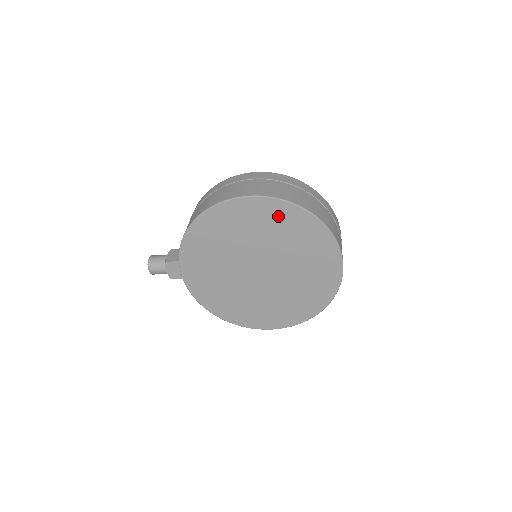
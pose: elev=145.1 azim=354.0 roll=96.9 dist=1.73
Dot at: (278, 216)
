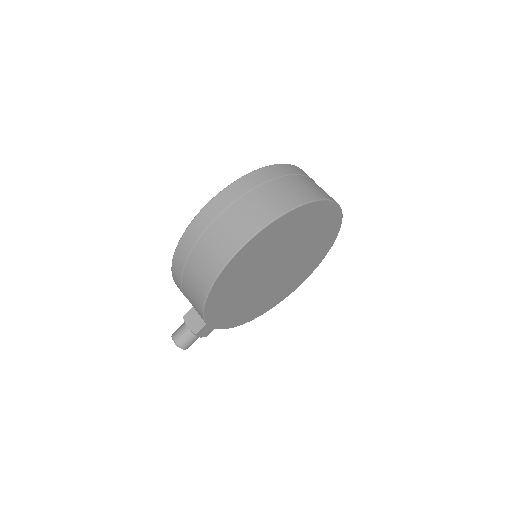
Dot at: (276, 232)
